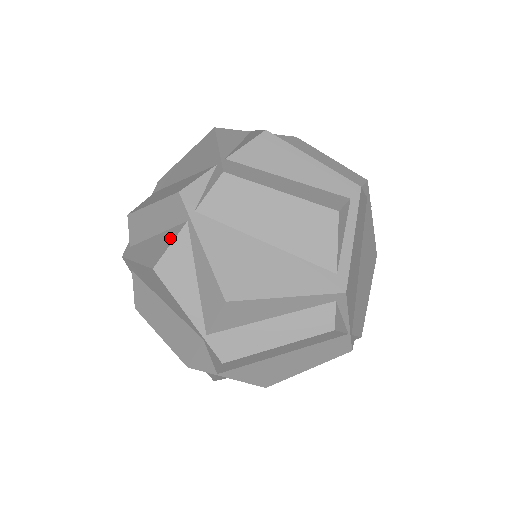
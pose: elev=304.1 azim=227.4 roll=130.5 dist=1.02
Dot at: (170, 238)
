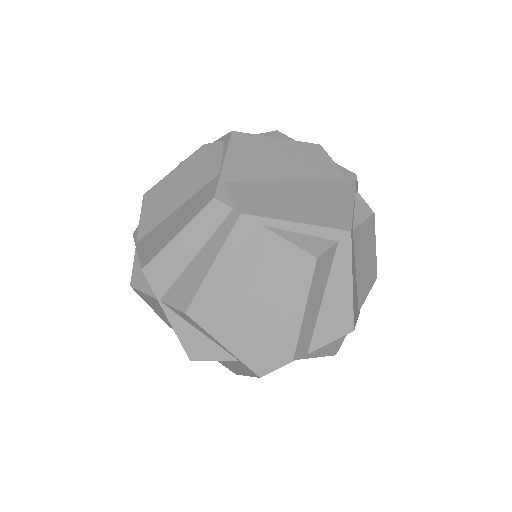
Dot at: occluded
